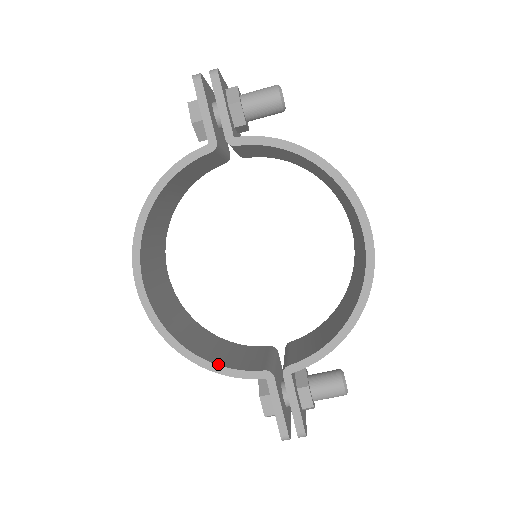
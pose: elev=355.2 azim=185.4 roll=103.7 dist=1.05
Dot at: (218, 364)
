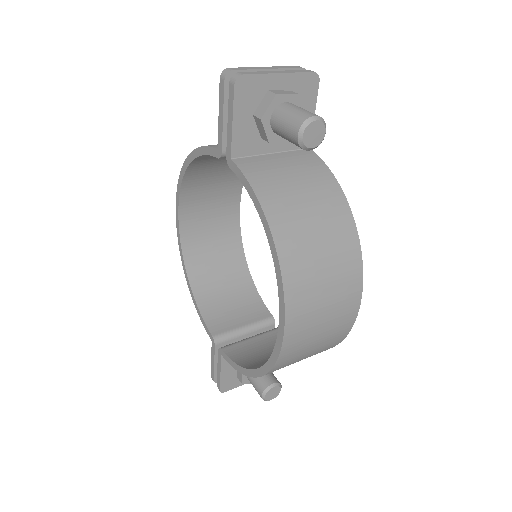
Dot at: (198, 303)
